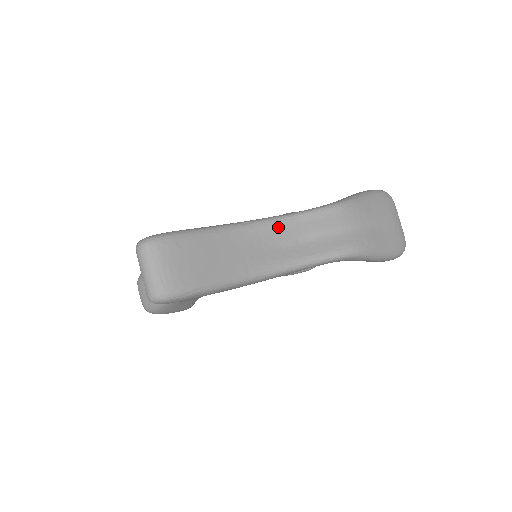
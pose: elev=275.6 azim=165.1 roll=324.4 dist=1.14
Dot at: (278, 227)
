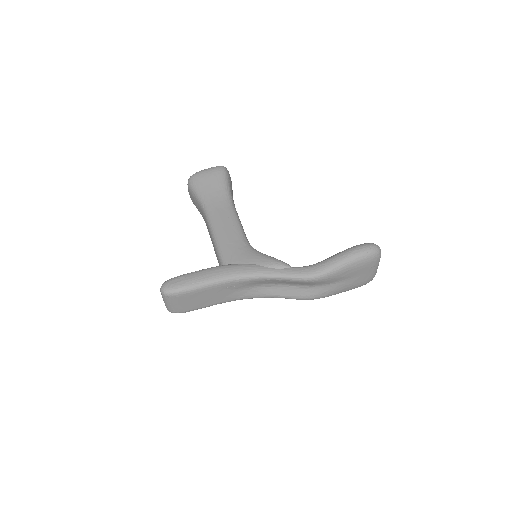
Dot at: (261, 281)
